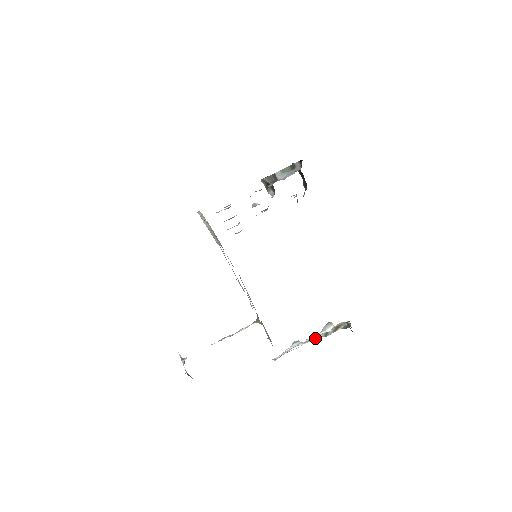
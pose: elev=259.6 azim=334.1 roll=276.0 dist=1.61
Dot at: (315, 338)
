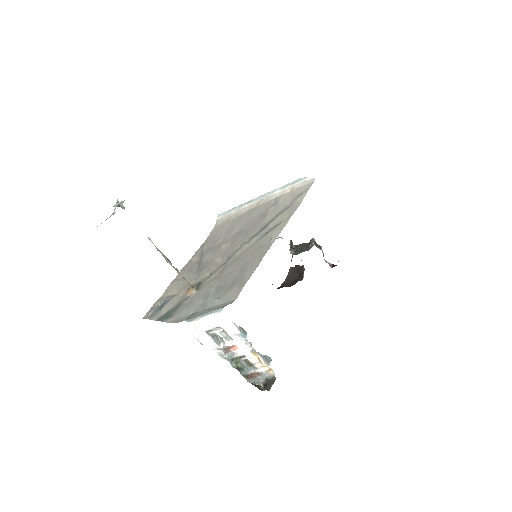
Dot at: (233, 357)
